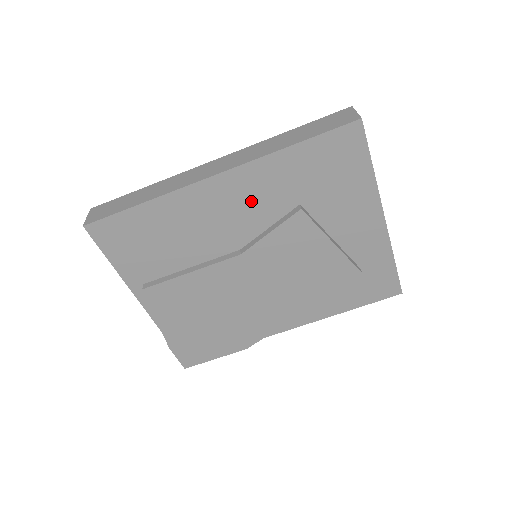
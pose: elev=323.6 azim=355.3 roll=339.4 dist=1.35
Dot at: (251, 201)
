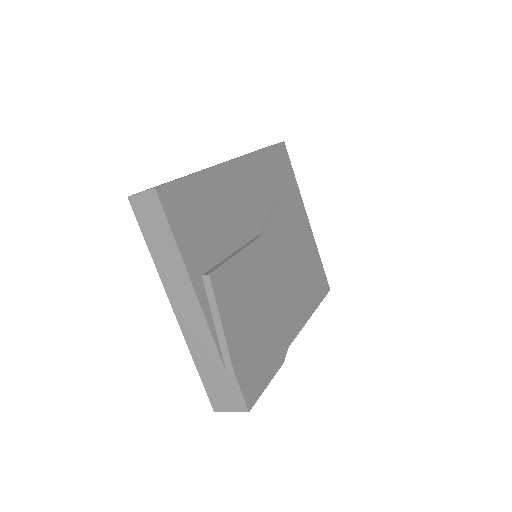
Dot at: (254, 188)
